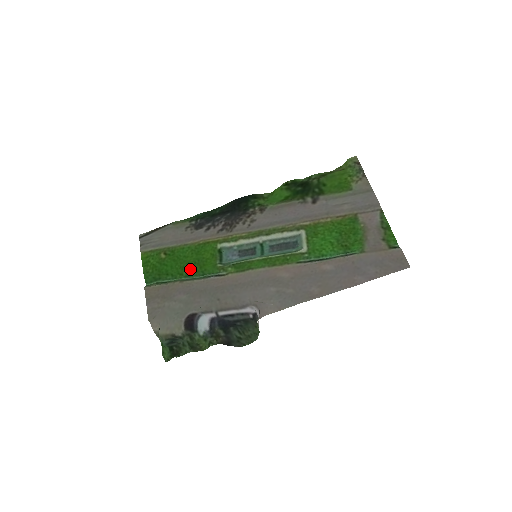
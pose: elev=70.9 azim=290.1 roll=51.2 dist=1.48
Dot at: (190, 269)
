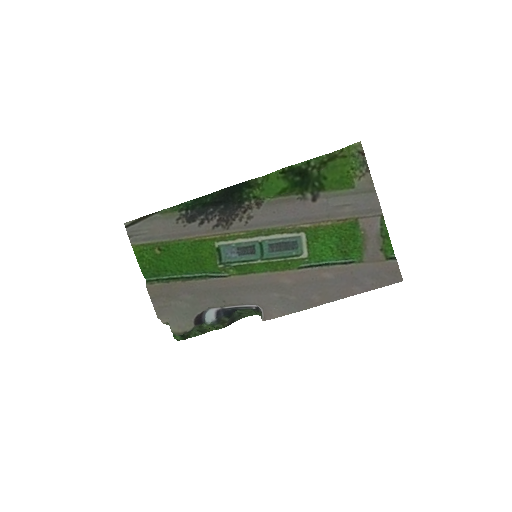
Dot at: (190, 267)
